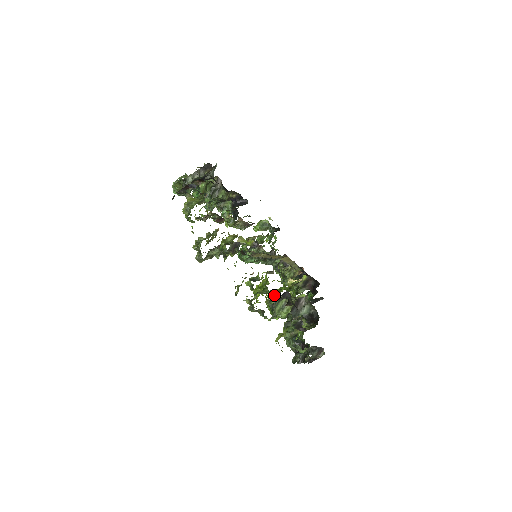
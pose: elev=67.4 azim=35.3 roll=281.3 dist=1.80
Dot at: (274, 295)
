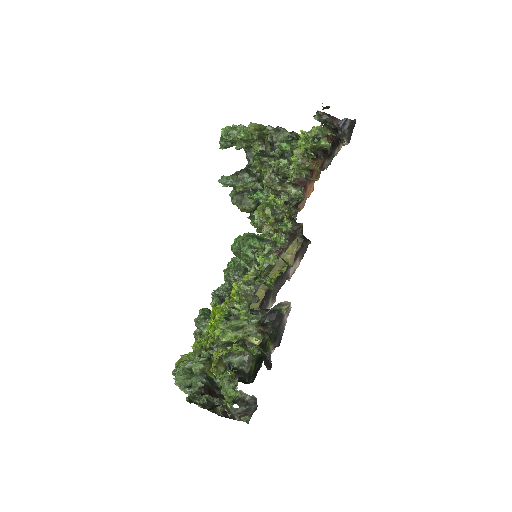
Dot at: occluded
